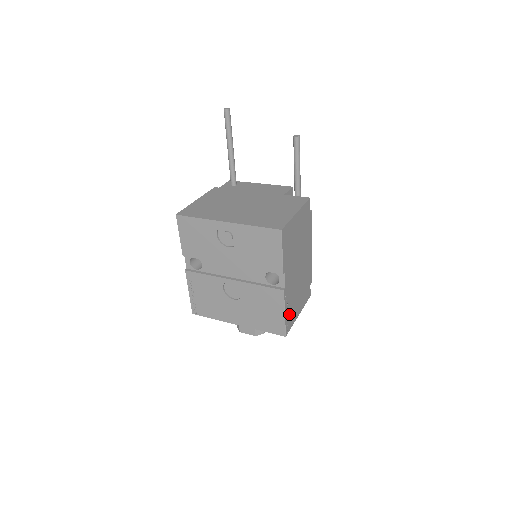
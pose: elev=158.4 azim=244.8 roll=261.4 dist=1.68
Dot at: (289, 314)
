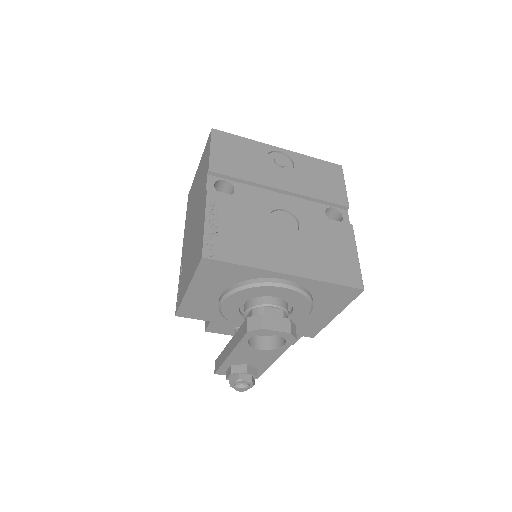
Dot at: occluded
